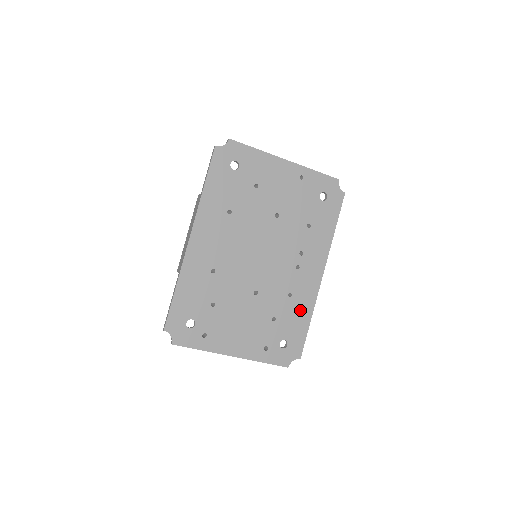
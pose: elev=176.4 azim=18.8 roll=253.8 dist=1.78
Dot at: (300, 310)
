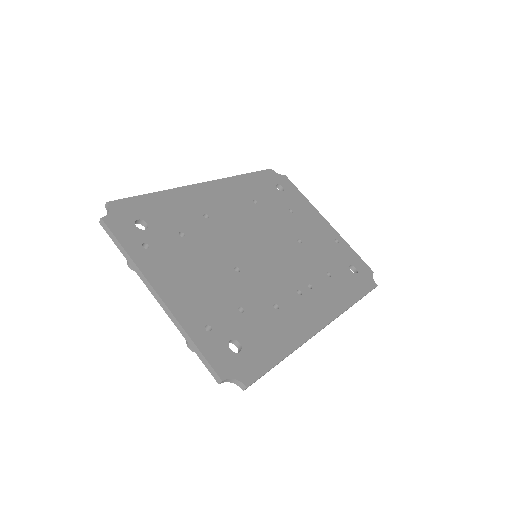
Dot at: (280, 332)
